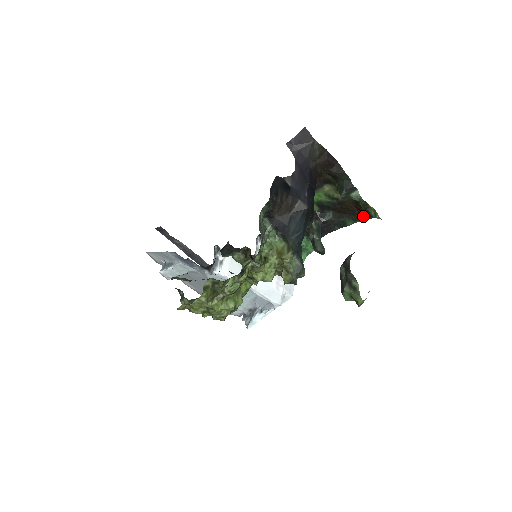
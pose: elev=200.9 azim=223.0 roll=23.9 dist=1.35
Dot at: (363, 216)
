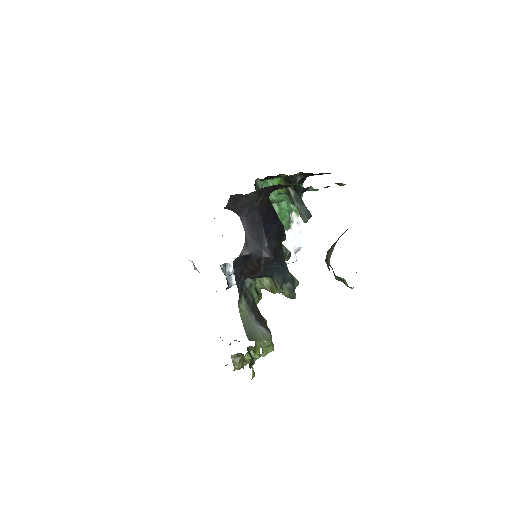
Dot at: occluded
